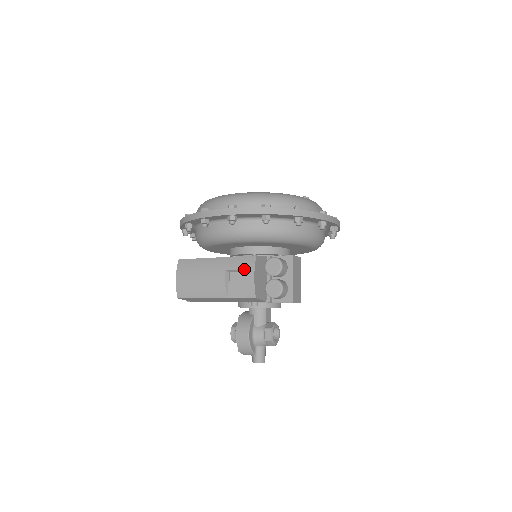
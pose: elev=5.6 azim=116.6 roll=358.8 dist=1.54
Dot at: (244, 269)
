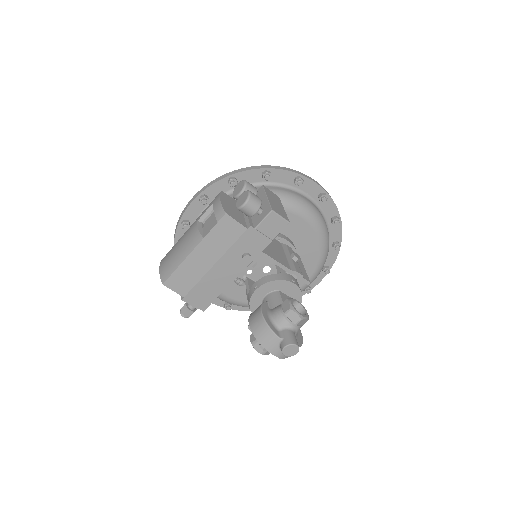
Dot at: (212, 205)
